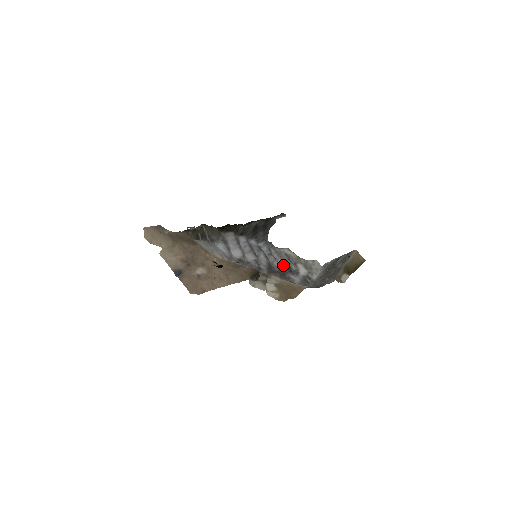
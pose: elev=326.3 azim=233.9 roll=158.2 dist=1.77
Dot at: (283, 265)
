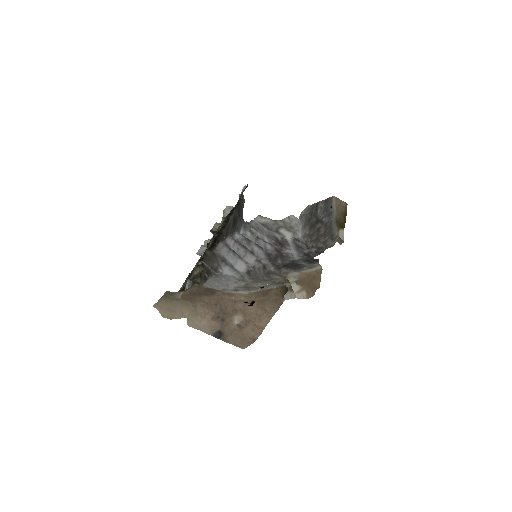
Dot at: (272, 242)
